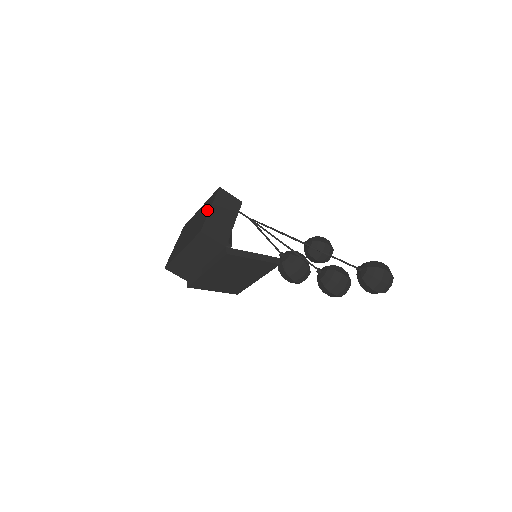
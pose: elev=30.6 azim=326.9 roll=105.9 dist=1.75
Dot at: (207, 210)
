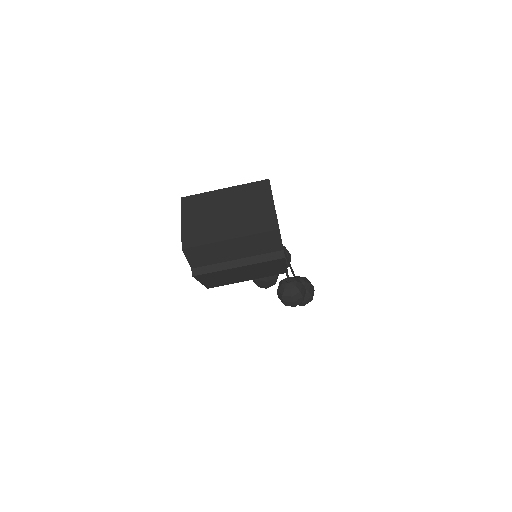
Dot at: (265, 202)
